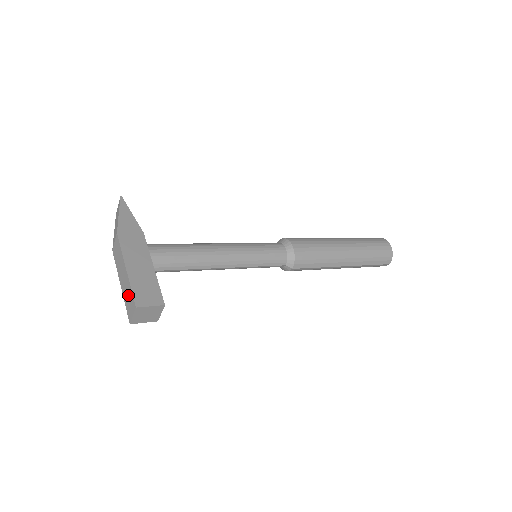
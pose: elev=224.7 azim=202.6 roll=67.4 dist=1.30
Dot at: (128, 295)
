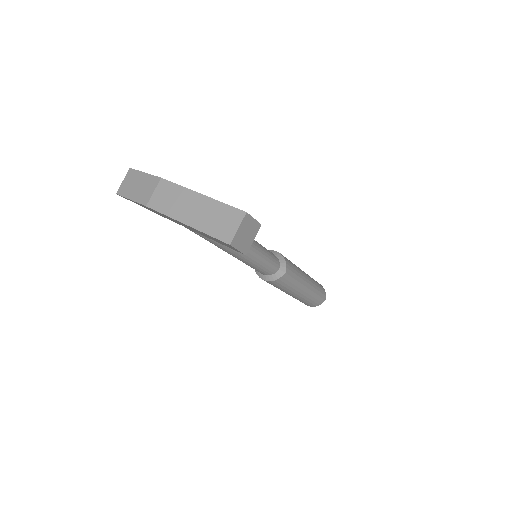
Dot at: (217, 216)
